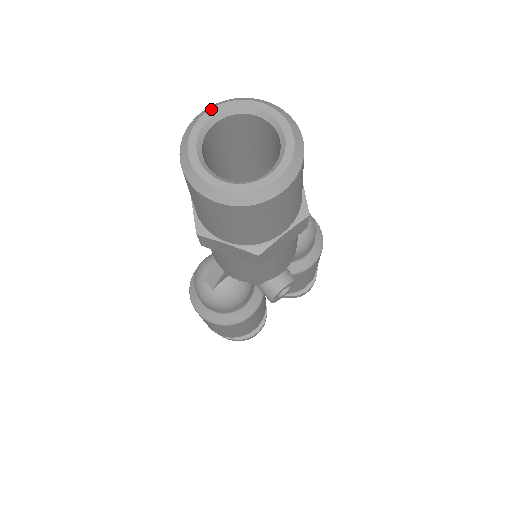
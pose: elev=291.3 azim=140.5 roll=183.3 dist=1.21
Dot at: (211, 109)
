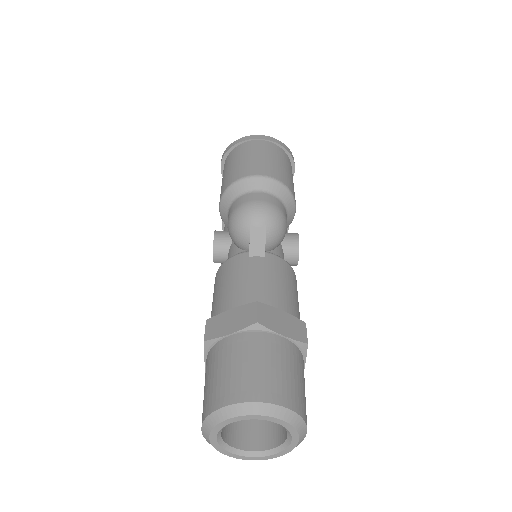
Dot at: (210, 437)
